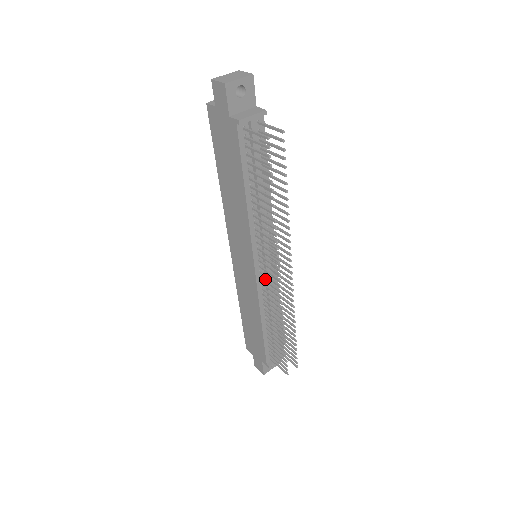
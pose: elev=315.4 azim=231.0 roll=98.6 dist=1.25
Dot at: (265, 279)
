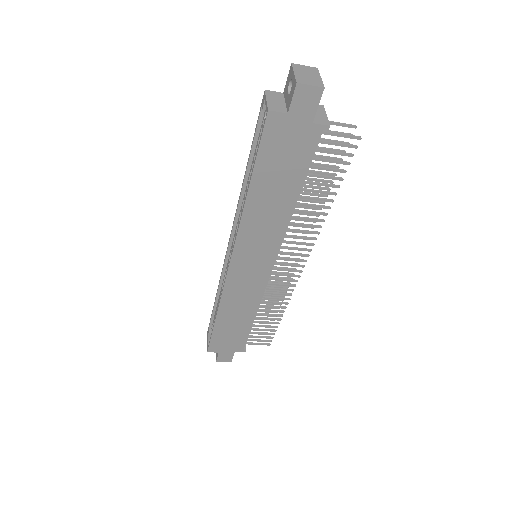
Dot at: (275, 273)
